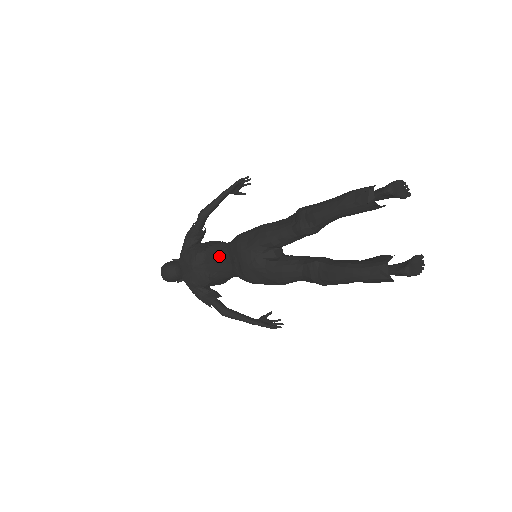
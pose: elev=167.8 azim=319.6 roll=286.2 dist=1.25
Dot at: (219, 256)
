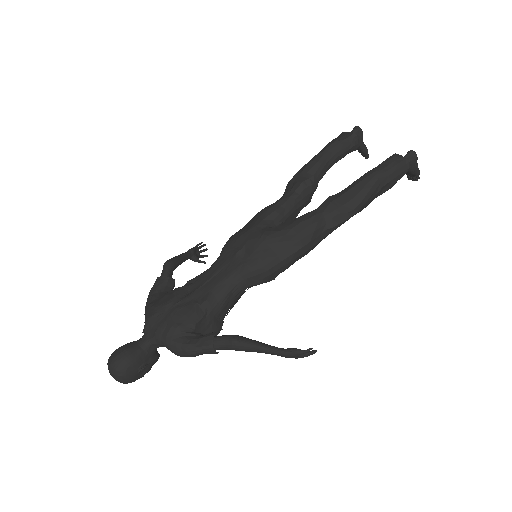
Dot at: (210, 272)
